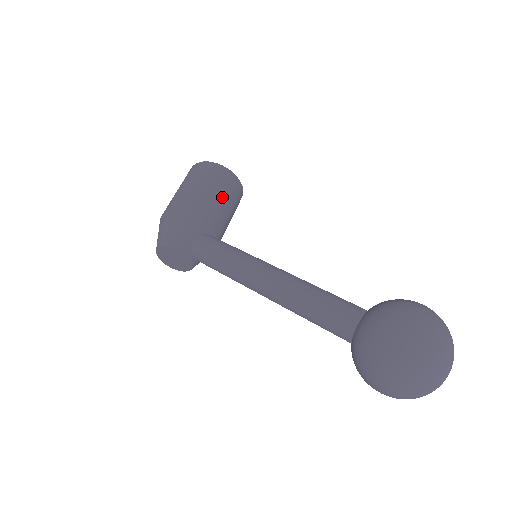
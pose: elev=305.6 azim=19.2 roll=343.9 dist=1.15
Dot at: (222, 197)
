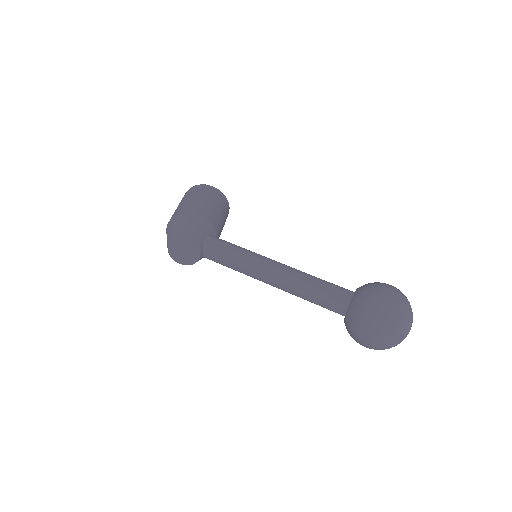
Dot at: (221, 212)
